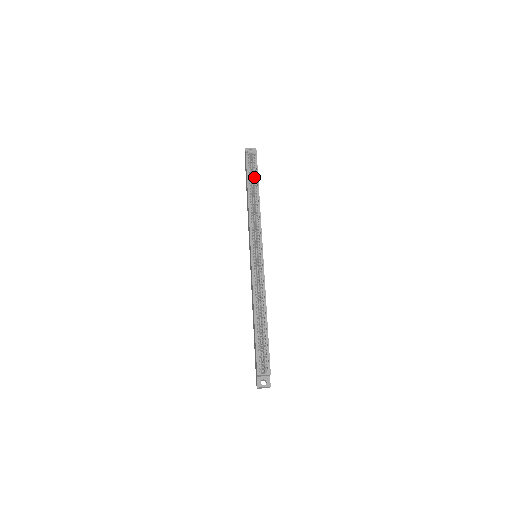
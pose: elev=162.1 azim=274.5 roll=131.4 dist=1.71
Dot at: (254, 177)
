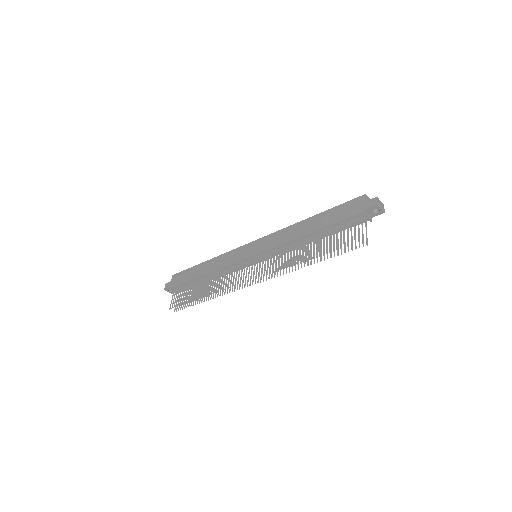
Dot at: occluded
